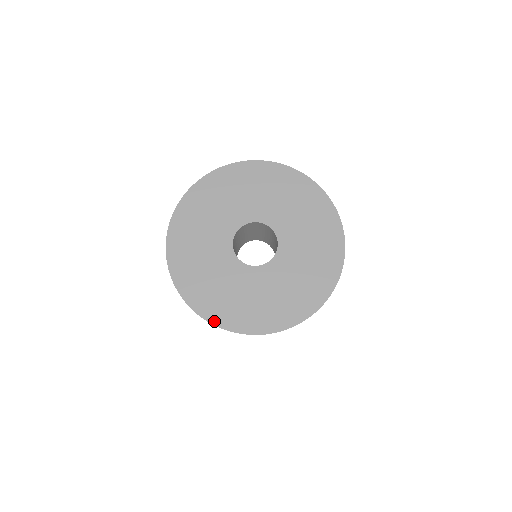
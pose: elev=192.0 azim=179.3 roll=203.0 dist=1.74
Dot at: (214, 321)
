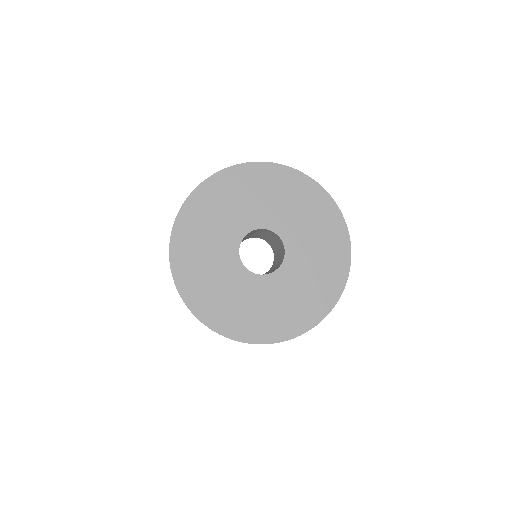
Dot at: (221, 331)
